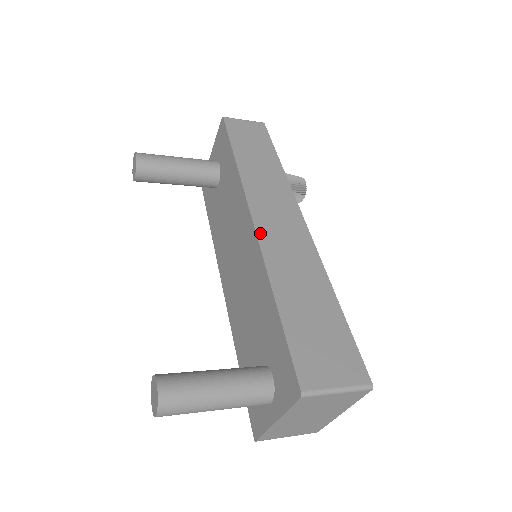
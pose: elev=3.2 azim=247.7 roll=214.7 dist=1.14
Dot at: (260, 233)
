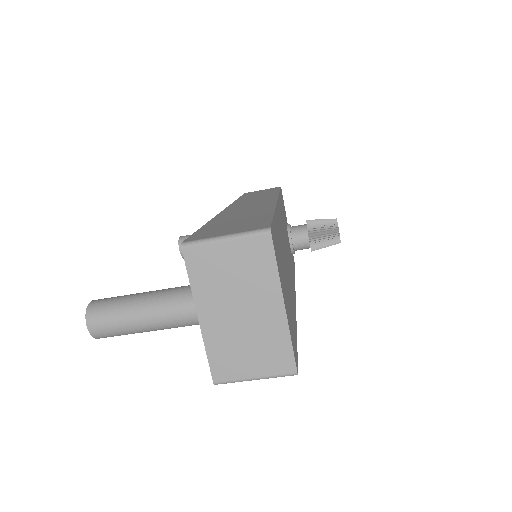
Dot at: (226, 210)
